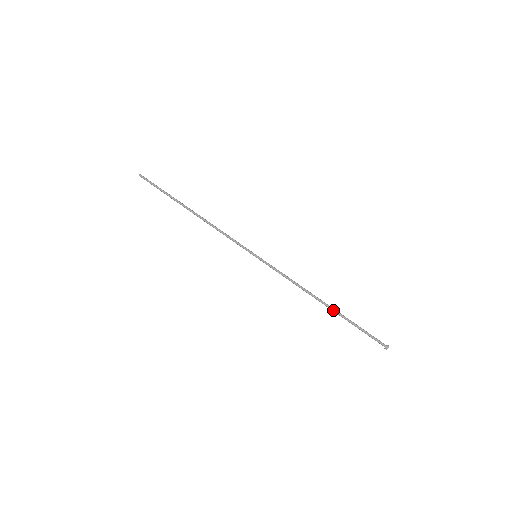
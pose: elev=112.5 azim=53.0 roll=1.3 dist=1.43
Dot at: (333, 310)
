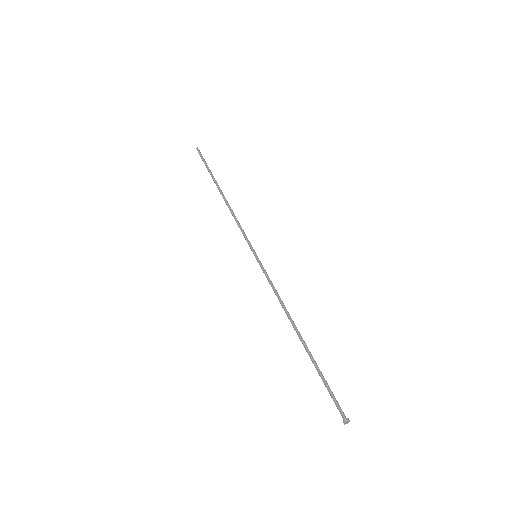
Dot at: (304, 347)
